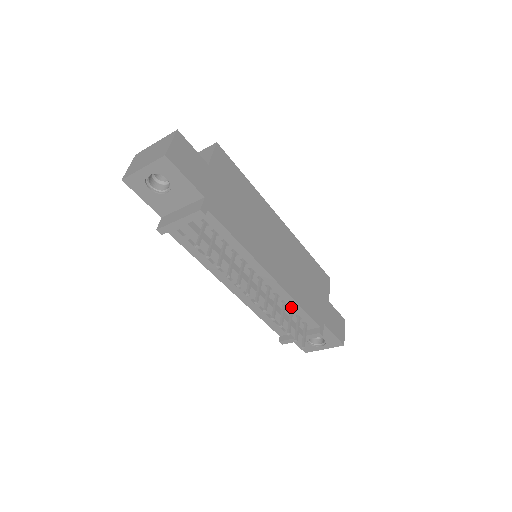
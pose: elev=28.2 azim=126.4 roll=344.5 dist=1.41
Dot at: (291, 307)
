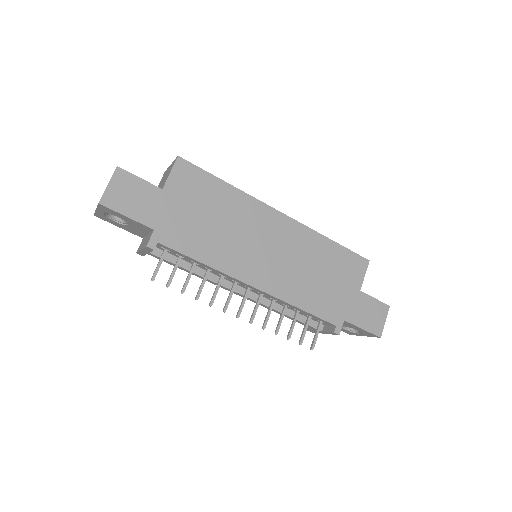
Dot at: (295, 309)
